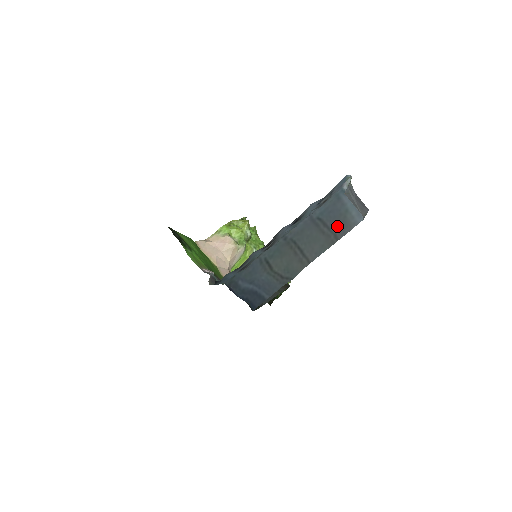
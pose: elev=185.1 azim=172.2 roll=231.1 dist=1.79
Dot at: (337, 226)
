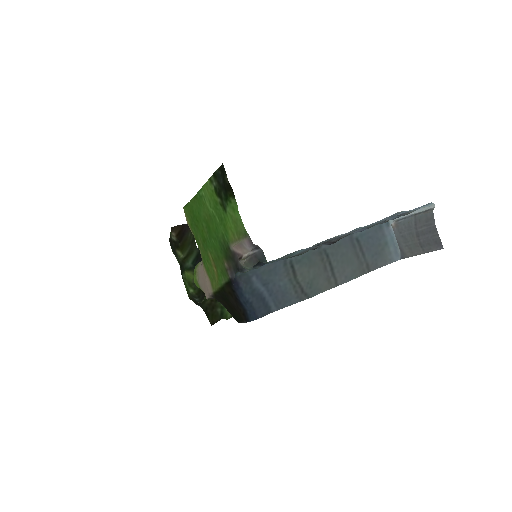
Dot at: (372, 256)
